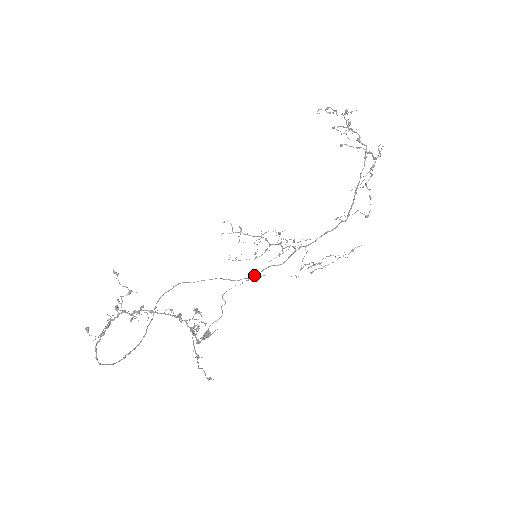
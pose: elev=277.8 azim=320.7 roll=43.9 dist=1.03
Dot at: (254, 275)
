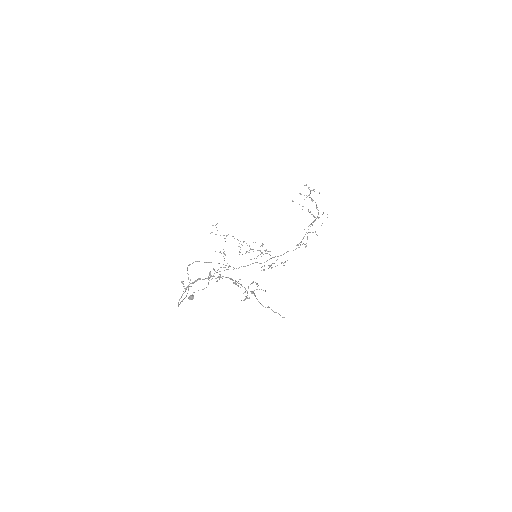
Dot at: (245, 266)
